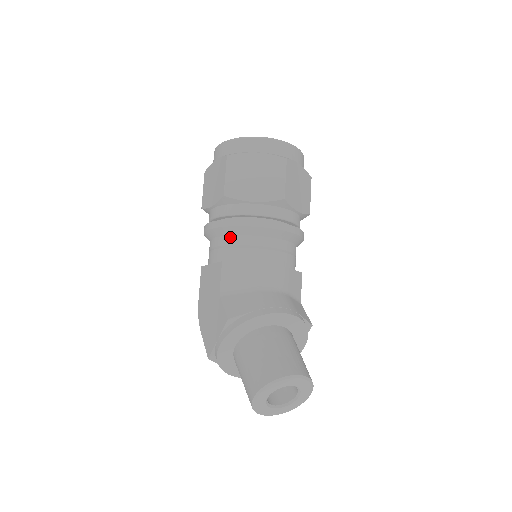
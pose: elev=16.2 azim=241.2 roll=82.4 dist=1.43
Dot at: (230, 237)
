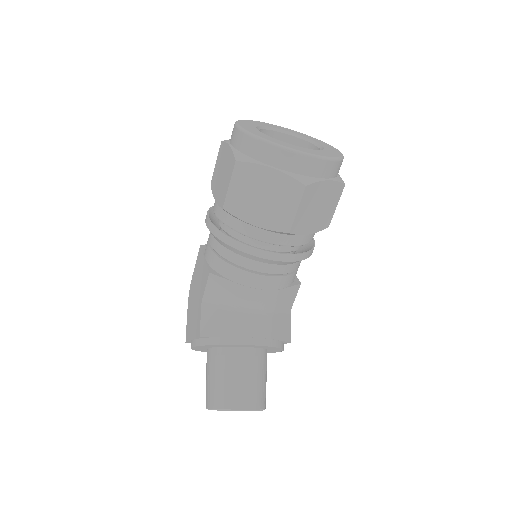
Dot at: (224, 248)
